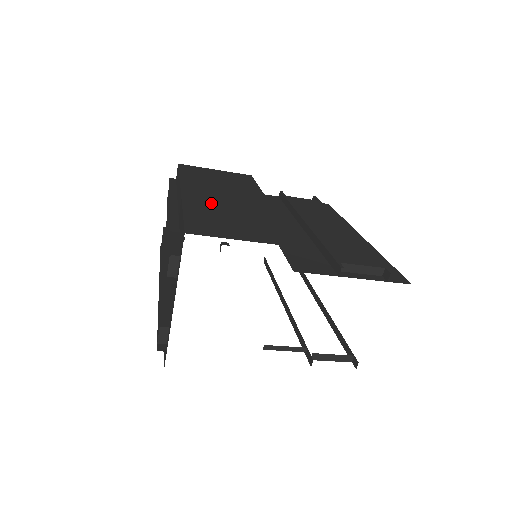
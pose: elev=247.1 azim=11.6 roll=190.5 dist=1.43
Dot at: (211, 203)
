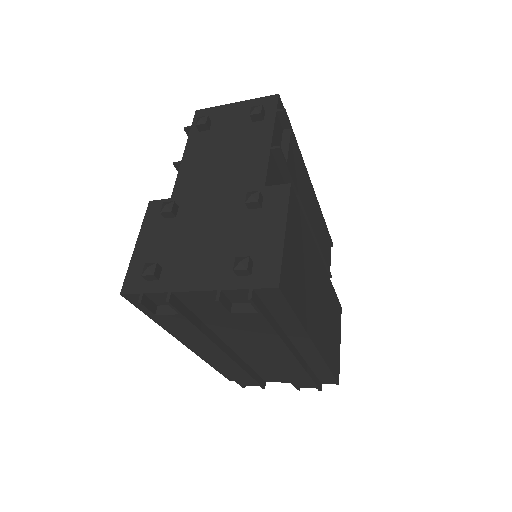
Dot at: (325, 331)
